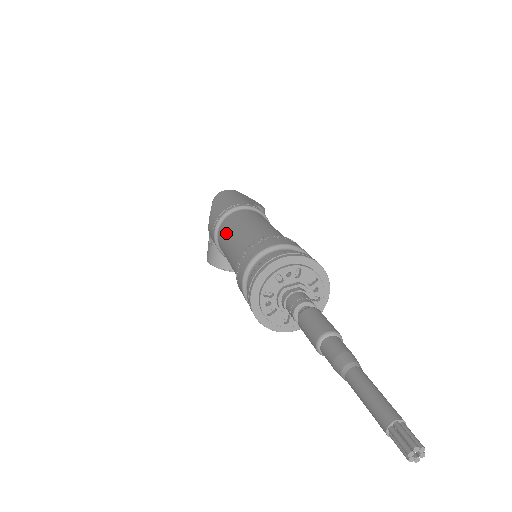
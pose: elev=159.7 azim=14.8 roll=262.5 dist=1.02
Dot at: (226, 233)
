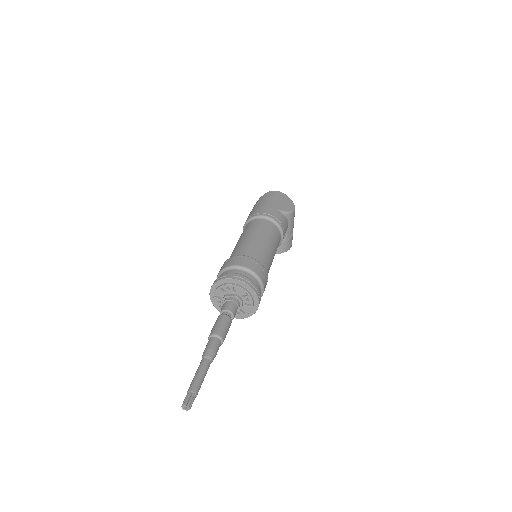
Dot at: occluded
